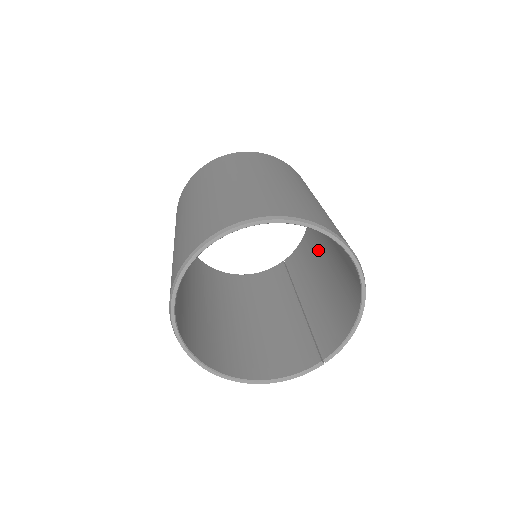
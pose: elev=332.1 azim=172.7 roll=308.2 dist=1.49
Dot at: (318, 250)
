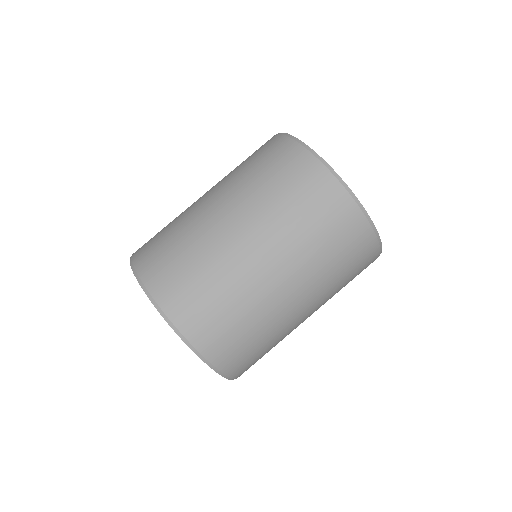
Dot at: occluded
